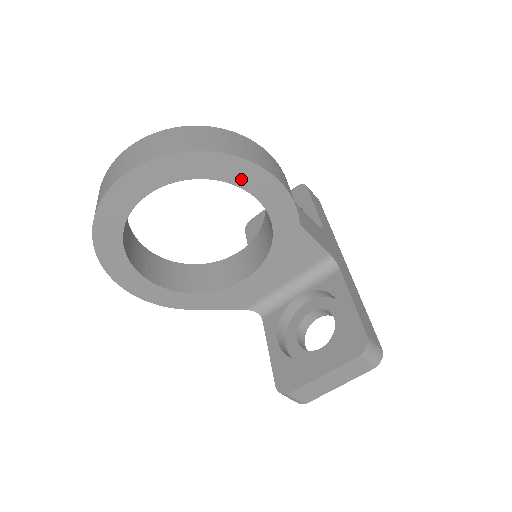
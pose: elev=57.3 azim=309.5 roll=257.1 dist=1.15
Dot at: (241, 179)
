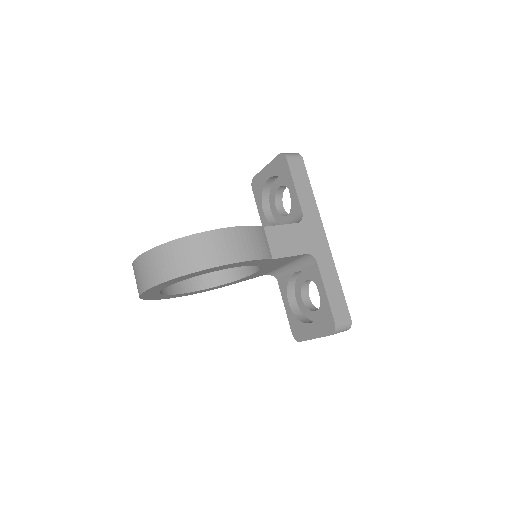
Dot at: (216, 270)
